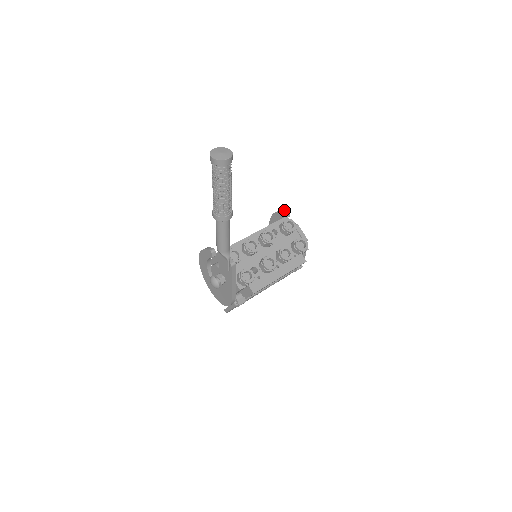
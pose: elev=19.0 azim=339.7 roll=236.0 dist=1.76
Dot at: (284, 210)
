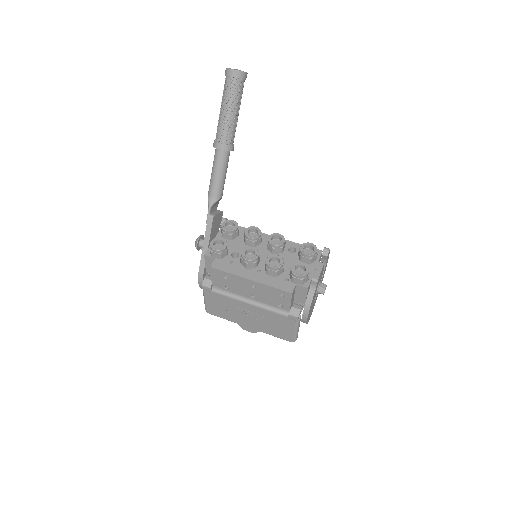
Dot at: (327, 248)
